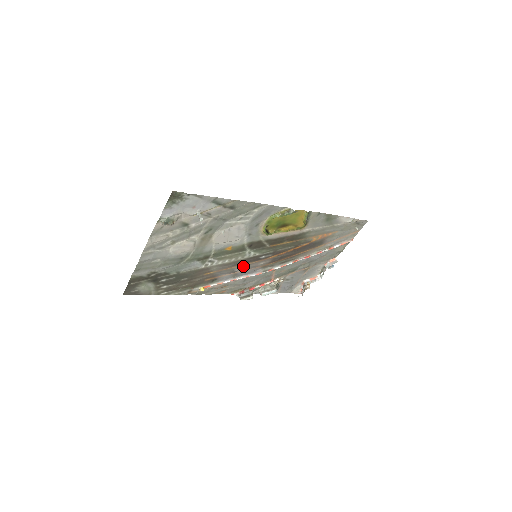
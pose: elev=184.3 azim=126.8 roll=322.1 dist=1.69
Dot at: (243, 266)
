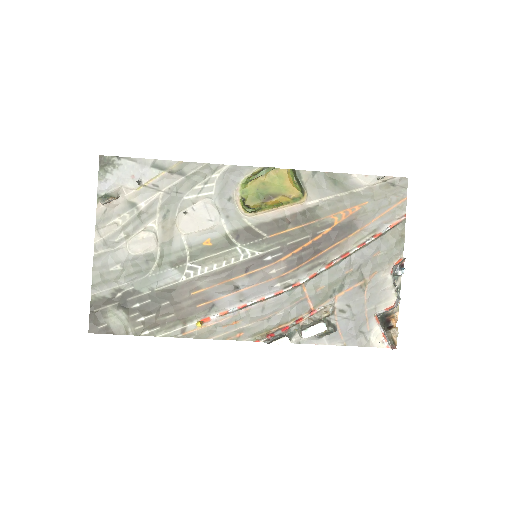
Dot at: (246, 278)
